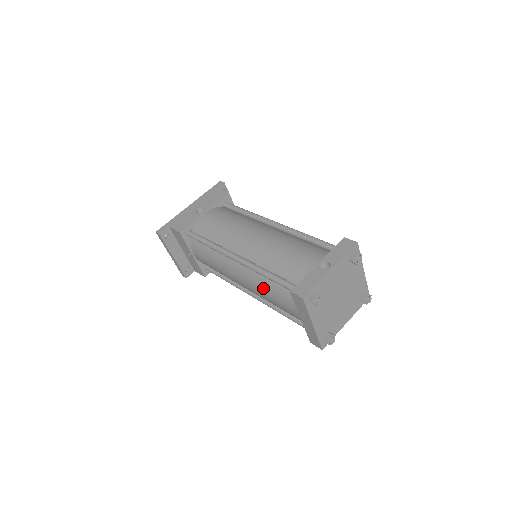
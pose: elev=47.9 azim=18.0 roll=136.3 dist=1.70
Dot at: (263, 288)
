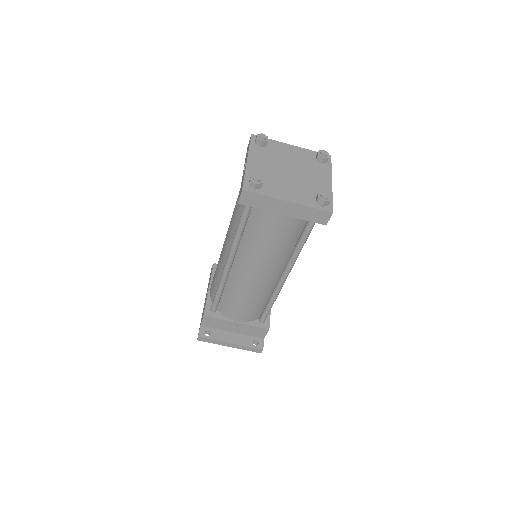
Dot at: (255, 247)
